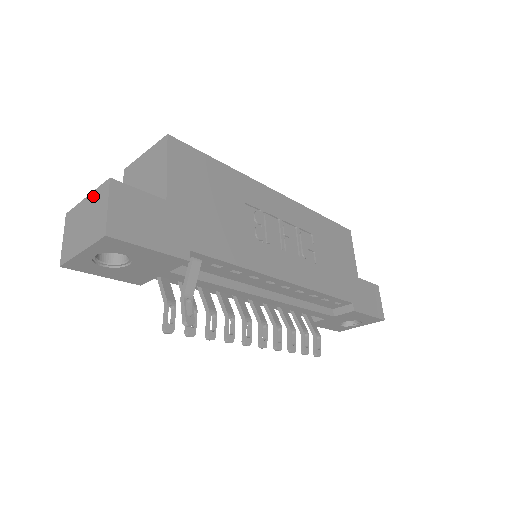
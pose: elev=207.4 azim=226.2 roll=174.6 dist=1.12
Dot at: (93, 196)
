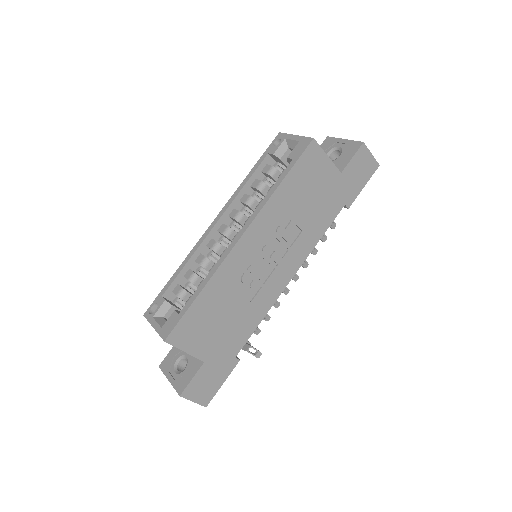
Dot at: occluded
